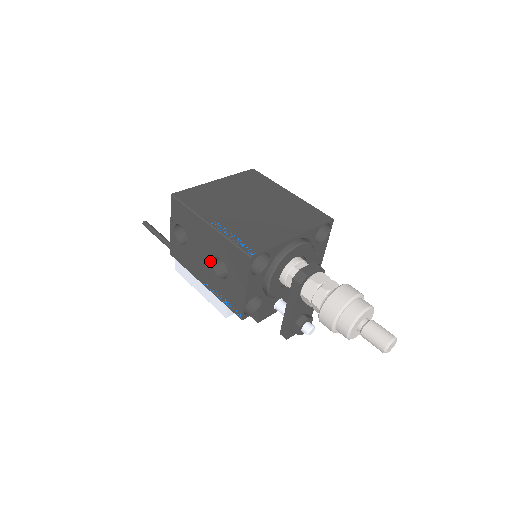
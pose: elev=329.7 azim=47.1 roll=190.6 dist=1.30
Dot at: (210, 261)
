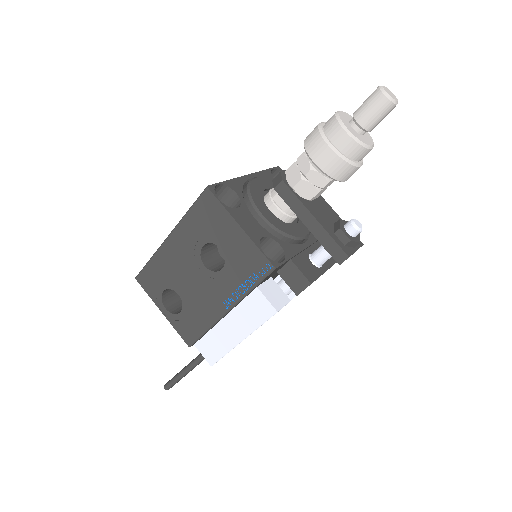
Dot at: (203, 270)
